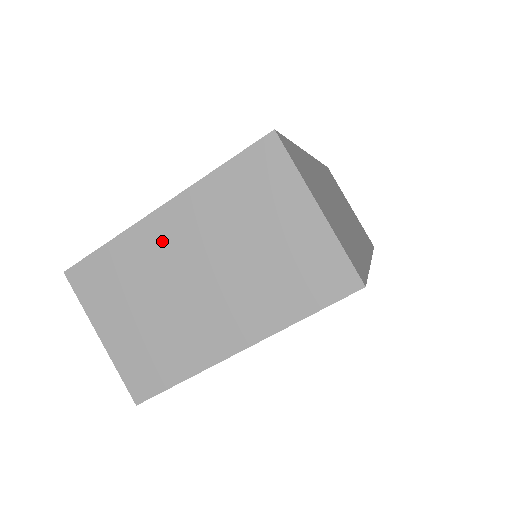
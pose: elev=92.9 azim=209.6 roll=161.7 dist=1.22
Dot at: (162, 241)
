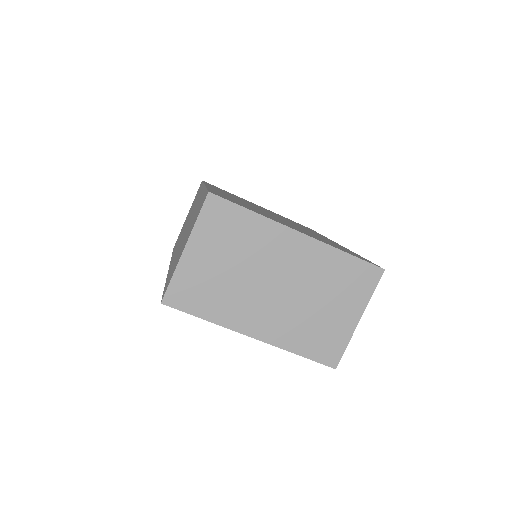
Dot at: (282, 248)
